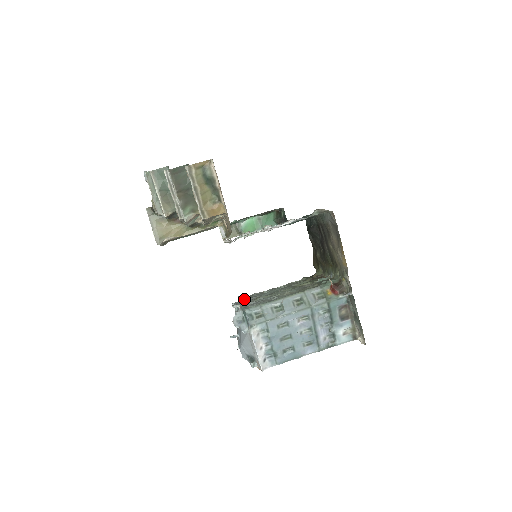
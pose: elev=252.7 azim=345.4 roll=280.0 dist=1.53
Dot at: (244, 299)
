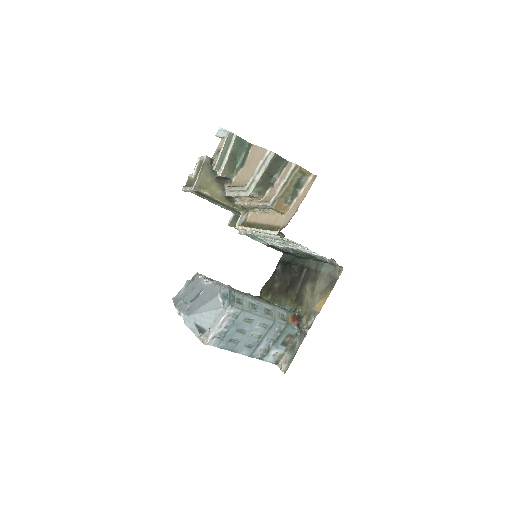
Dot at: occluded
